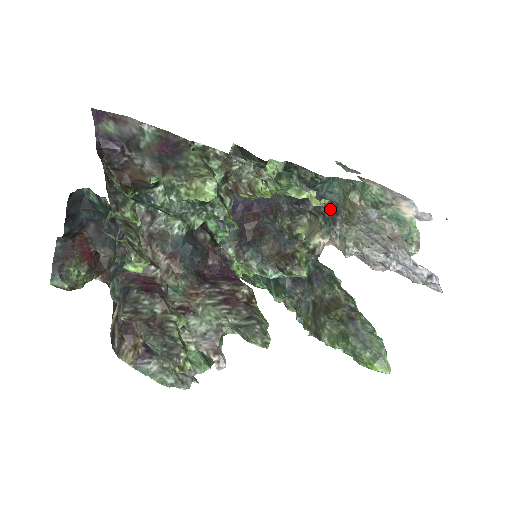
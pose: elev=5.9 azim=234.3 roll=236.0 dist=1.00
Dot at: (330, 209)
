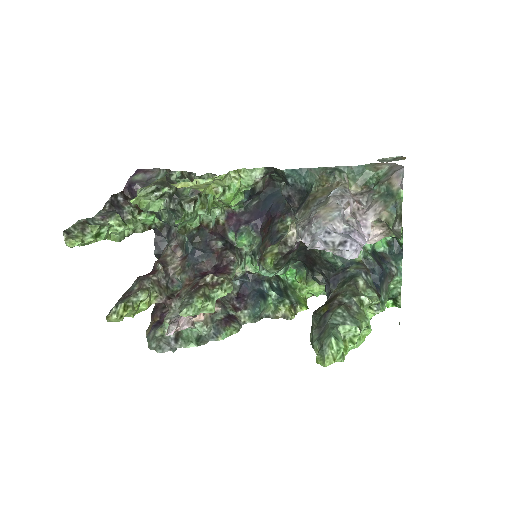
Dot at: (304, 200)
